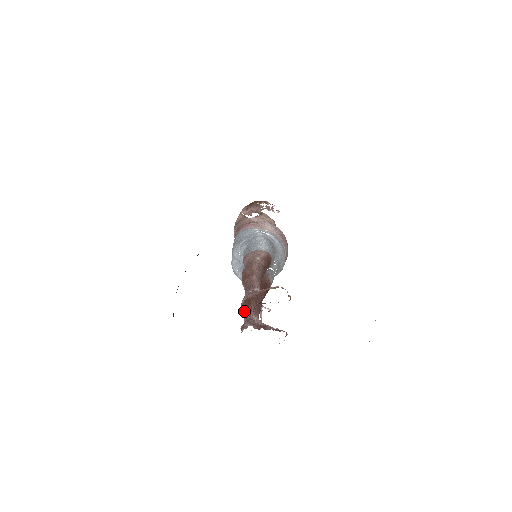
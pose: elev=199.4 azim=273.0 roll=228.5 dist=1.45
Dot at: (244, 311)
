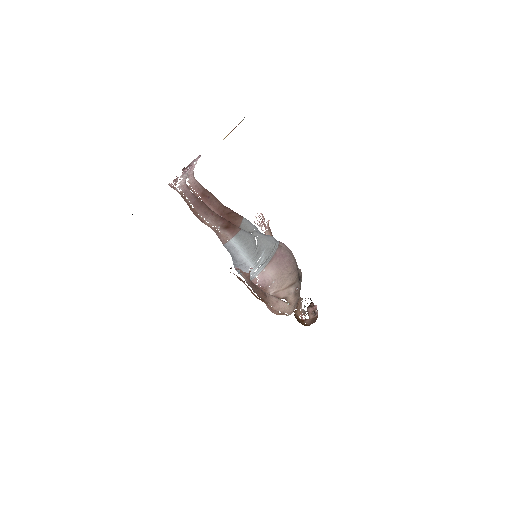
Dot at: occluded
